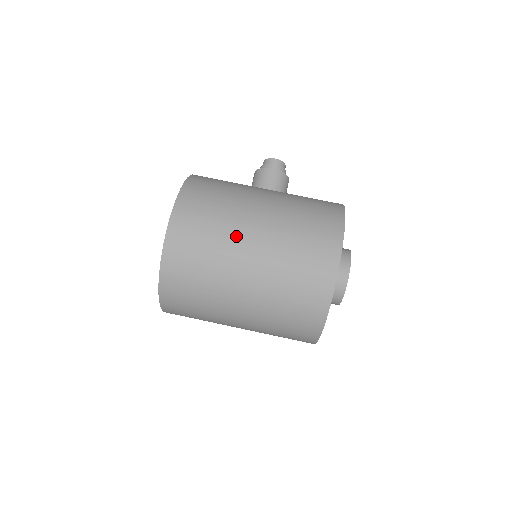
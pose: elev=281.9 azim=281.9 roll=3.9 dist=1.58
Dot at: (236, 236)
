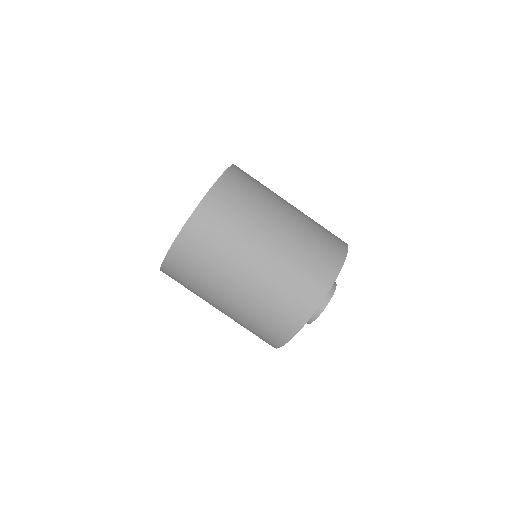
Dot at: (275, 203)
